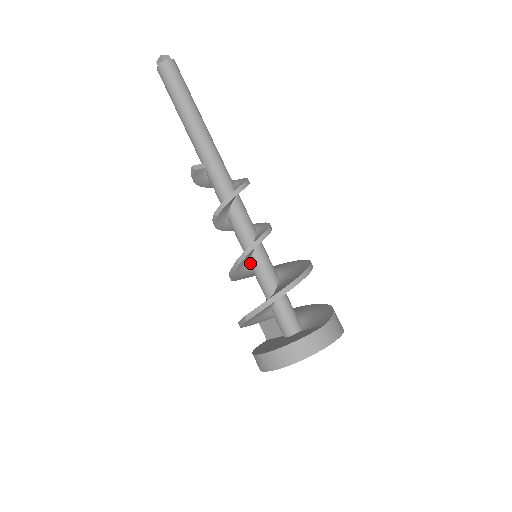
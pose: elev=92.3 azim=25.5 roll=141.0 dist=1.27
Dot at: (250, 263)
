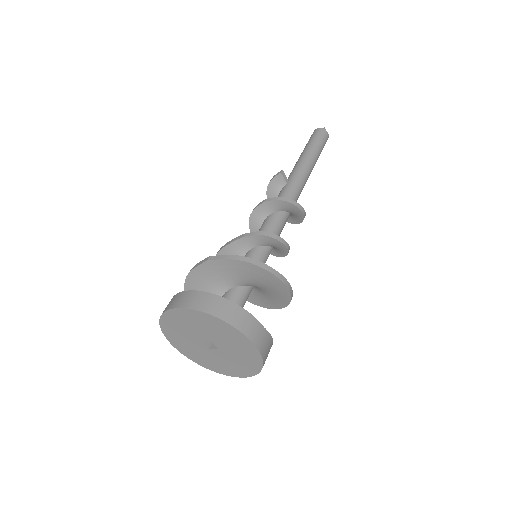
Dot at: (249, 251)
